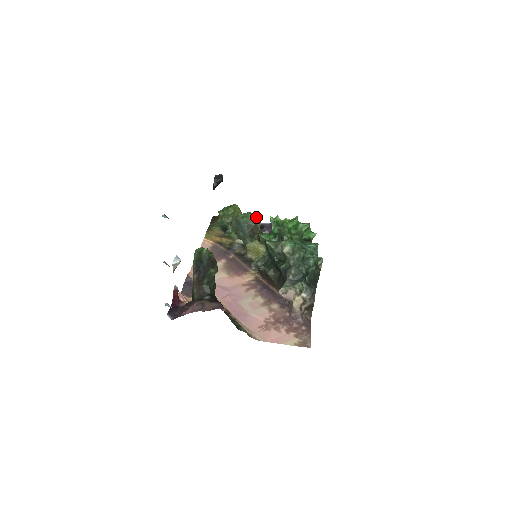
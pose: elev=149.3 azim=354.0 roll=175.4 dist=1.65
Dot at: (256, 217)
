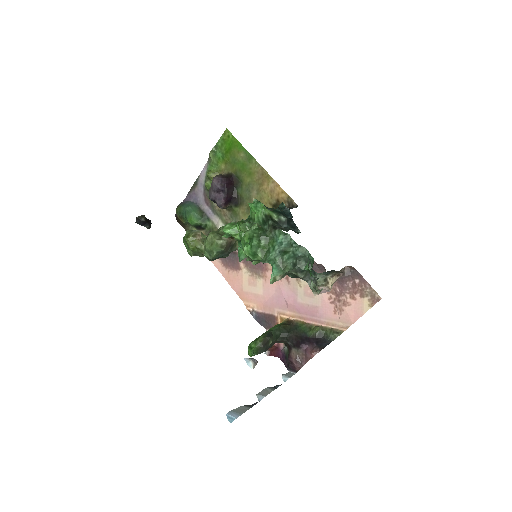
Dot at: (214, 243)
